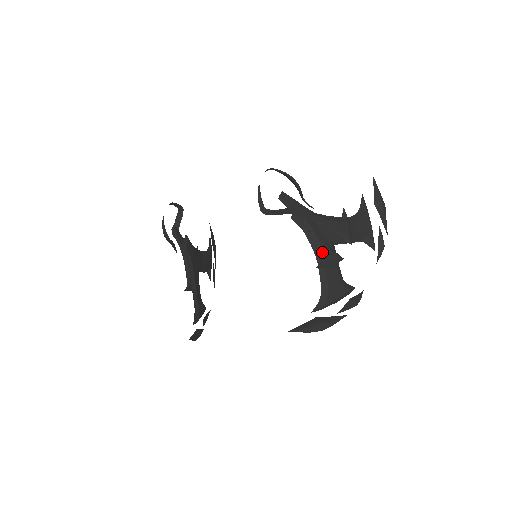
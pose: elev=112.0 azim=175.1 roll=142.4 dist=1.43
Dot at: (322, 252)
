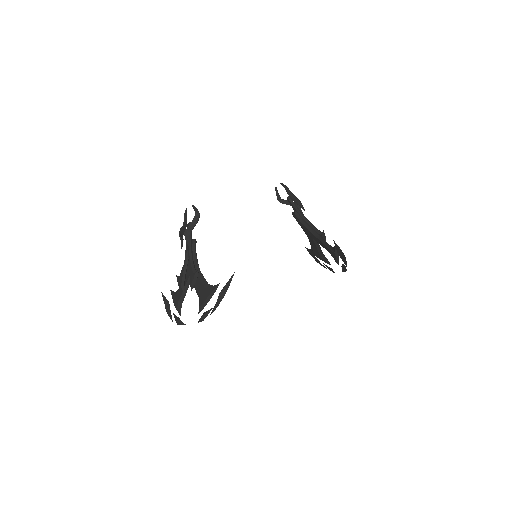
Dot at: (319, 231)
